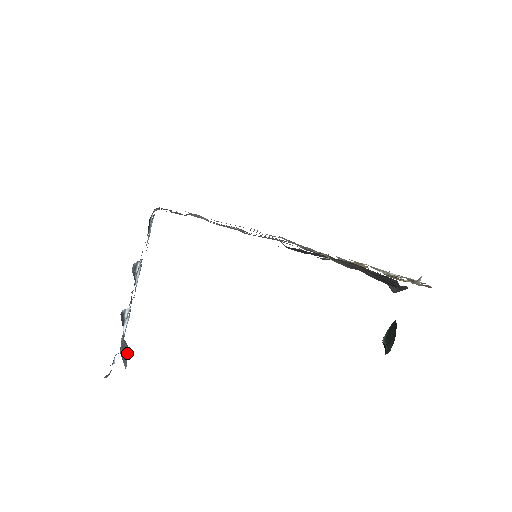
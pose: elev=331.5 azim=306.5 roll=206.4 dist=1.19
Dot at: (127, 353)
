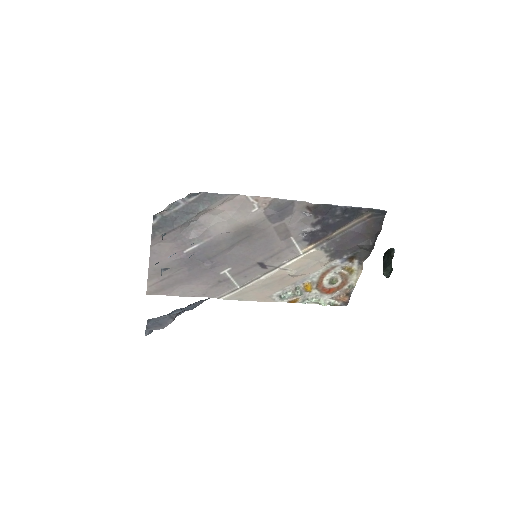
Dot at: occluded
